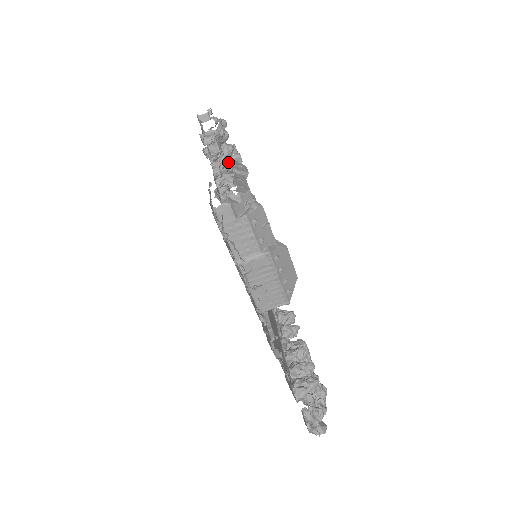
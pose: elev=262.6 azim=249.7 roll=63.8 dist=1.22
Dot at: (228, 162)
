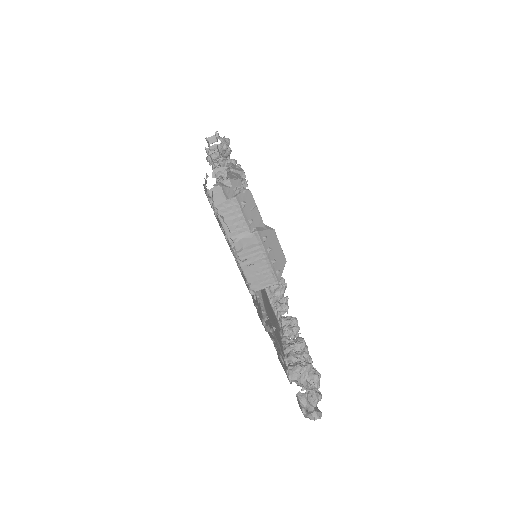
Dot at: (224, 160)
